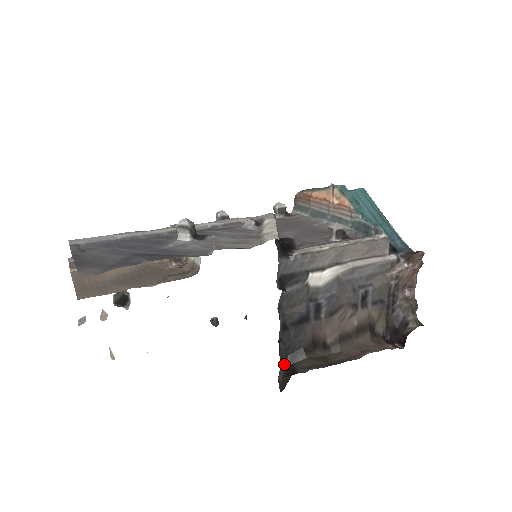
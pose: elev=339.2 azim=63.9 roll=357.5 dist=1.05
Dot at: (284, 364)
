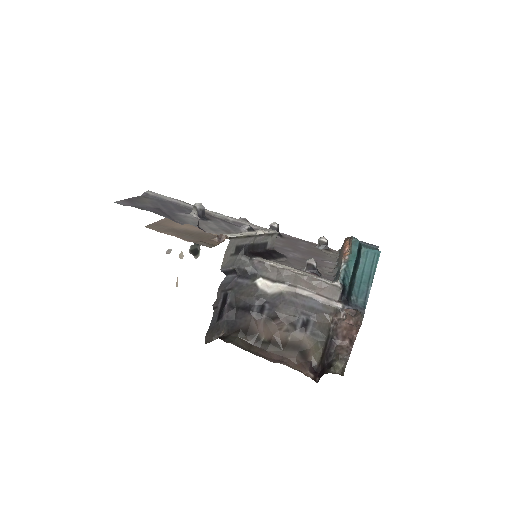
Dot at: (224, 332)
